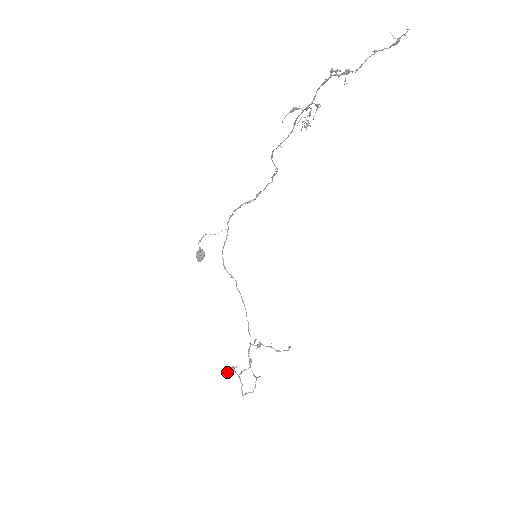
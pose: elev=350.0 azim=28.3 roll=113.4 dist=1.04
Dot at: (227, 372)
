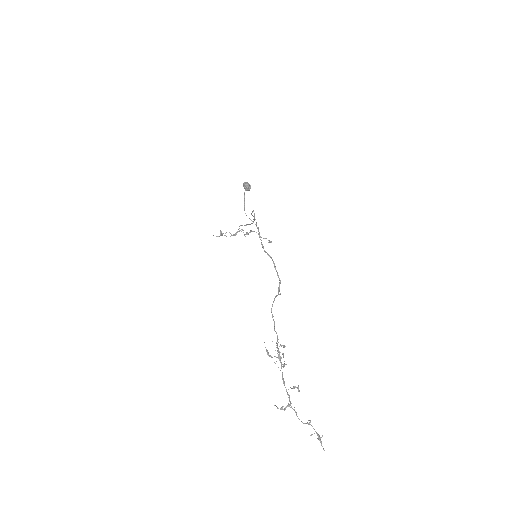
Dot at: (213, 235)
